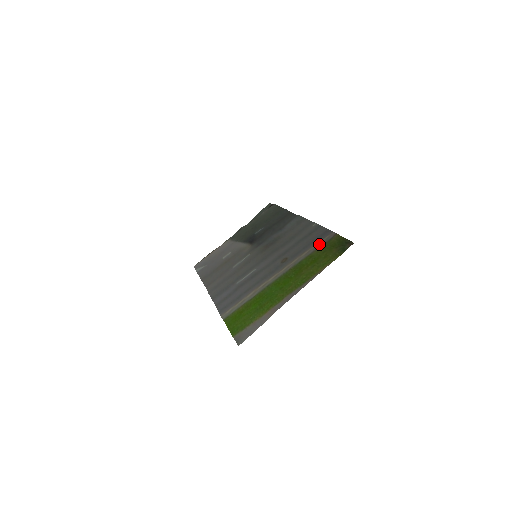
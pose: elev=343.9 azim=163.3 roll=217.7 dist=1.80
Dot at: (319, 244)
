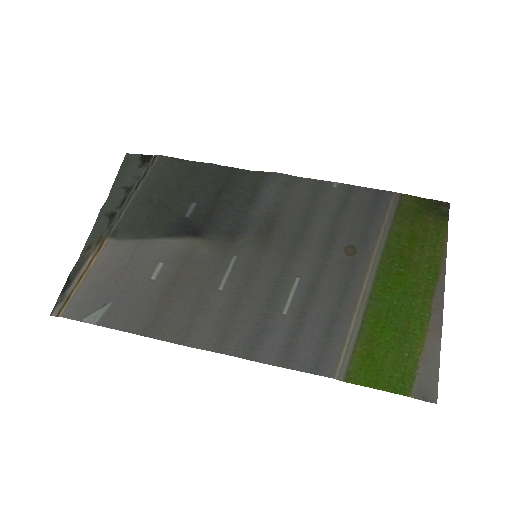
Dot at: (391, 213)
